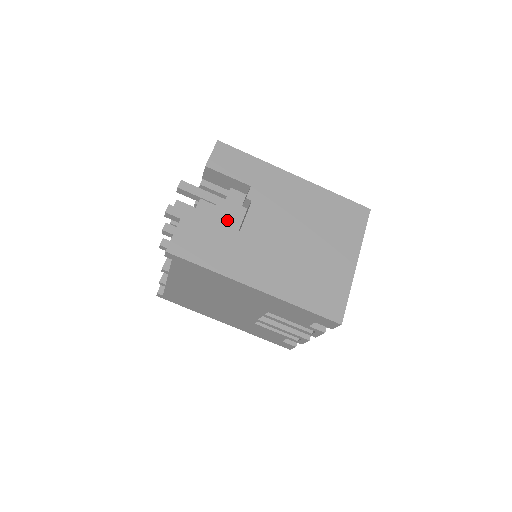
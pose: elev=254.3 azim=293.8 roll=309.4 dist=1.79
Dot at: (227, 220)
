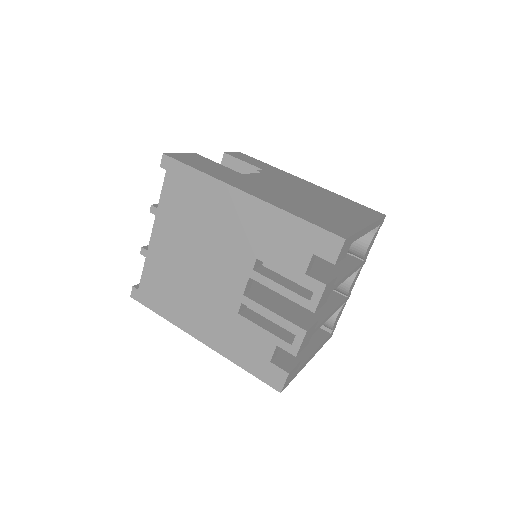
Dot at: occluded
